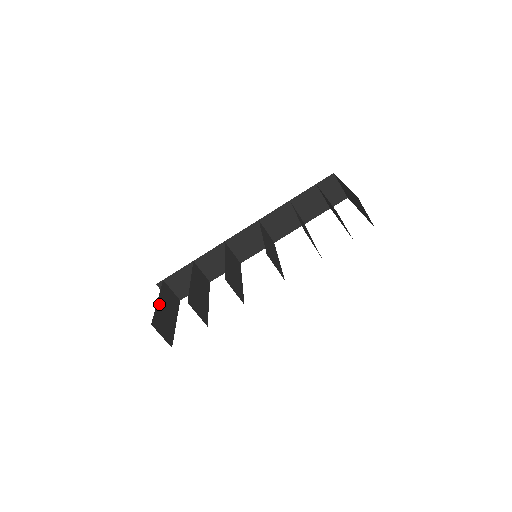
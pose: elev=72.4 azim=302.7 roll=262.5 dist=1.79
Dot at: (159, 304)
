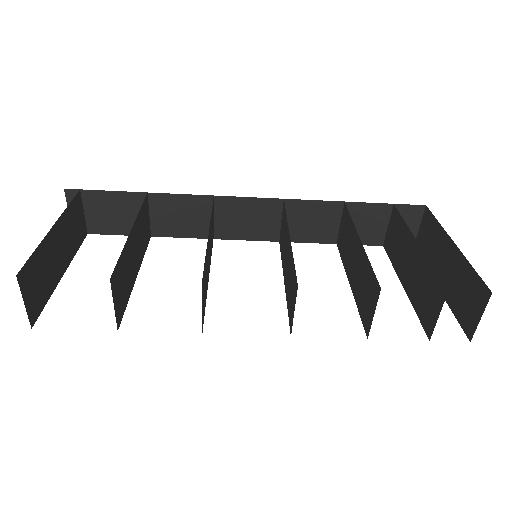
Dot at: (52, 233)
